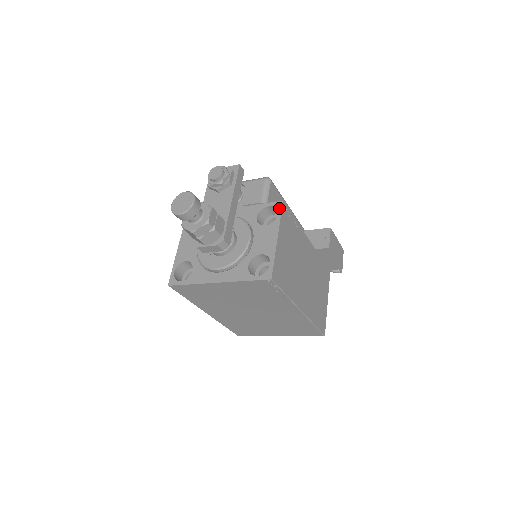
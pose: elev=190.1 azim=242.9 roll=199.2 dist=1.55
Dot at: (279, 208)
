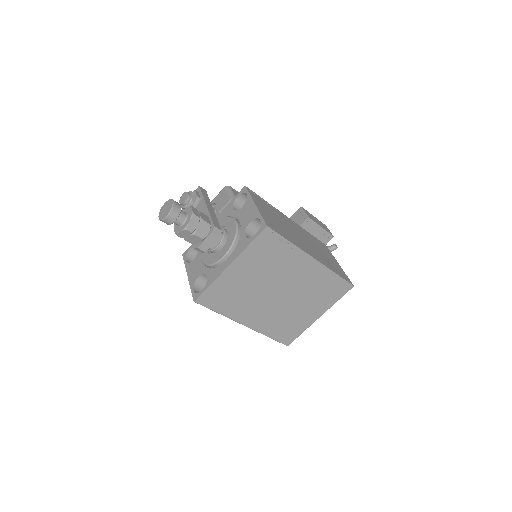
Dot at: (245, 191)
